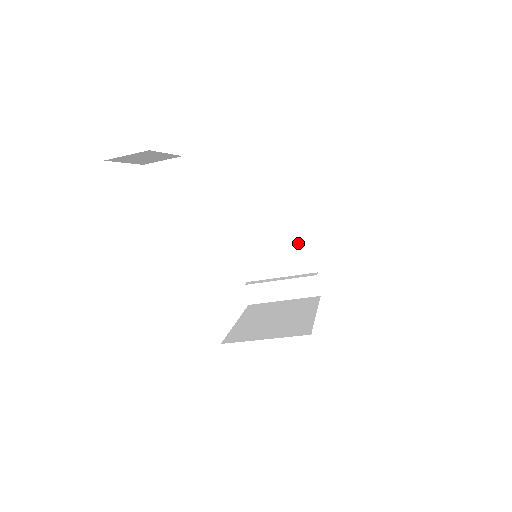
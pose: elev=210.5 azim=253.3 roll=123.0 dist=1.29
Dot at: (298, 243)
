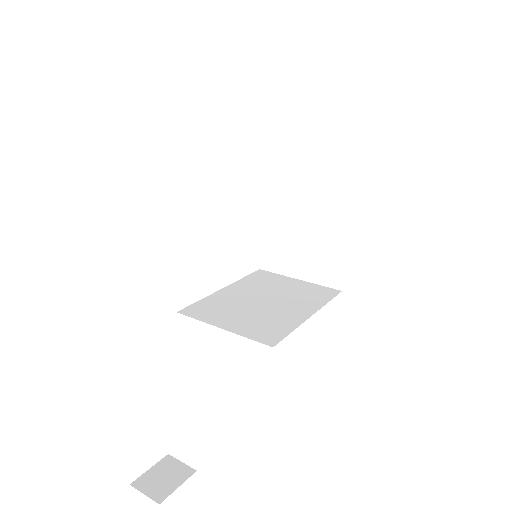
Dot at: occluded
